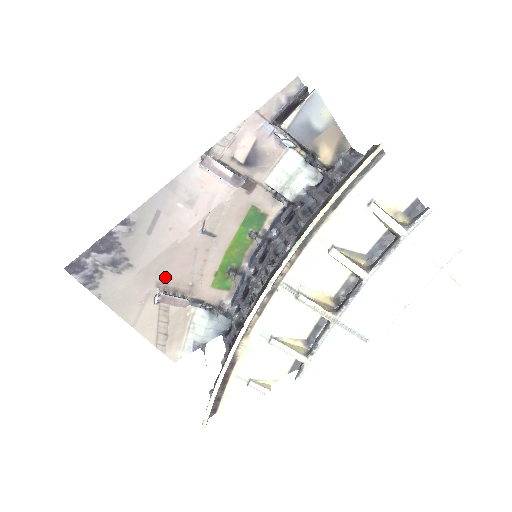
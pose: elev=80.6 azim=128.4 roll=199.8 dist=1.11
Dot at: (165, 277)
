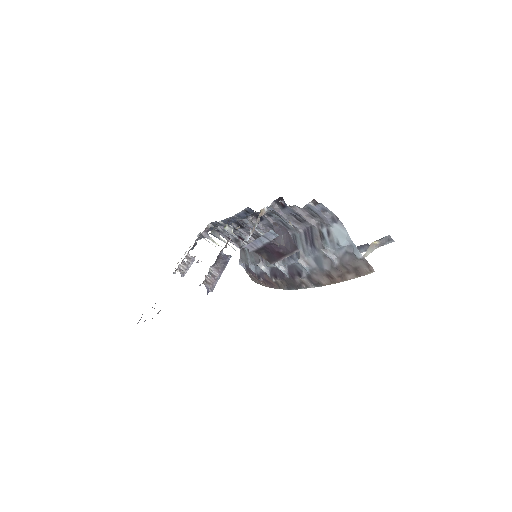
Dot at: occluded
